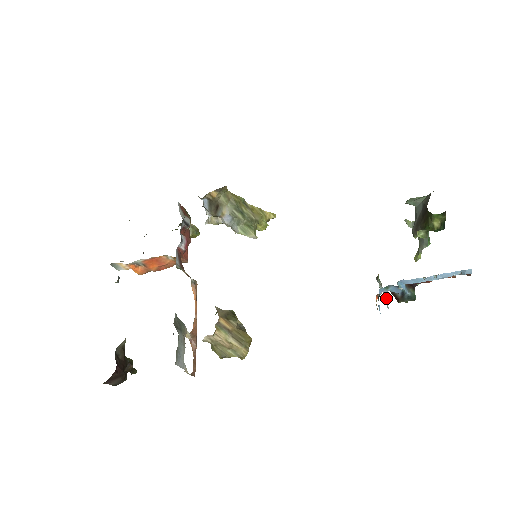
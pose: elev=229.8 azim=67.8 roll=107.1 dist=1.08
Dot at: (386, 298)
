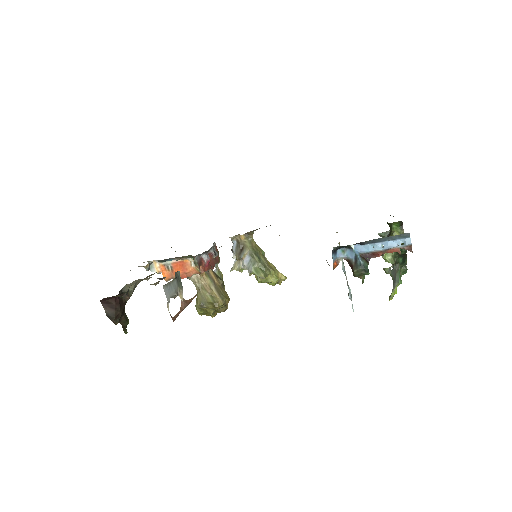
Dot at: (350, 291)
